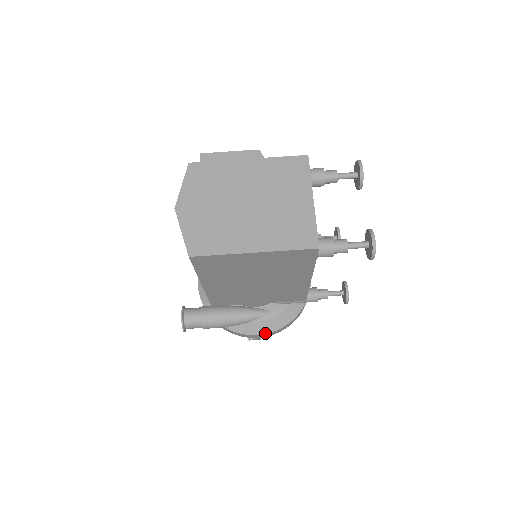
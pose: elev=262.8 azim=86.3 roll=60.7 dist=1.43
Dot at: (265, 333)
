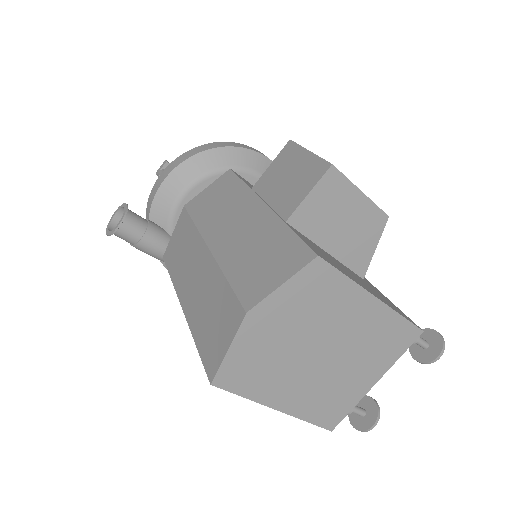
Dot at: occluded
